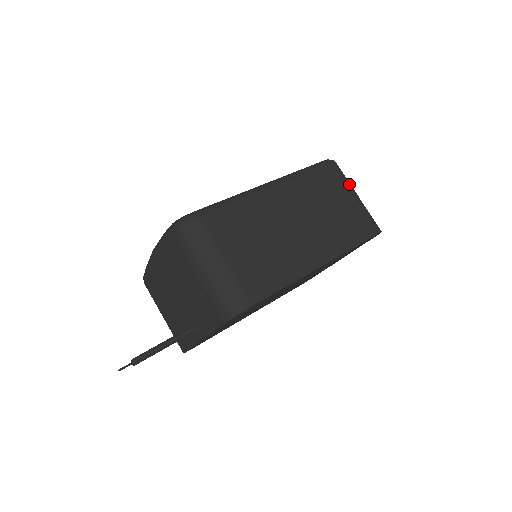
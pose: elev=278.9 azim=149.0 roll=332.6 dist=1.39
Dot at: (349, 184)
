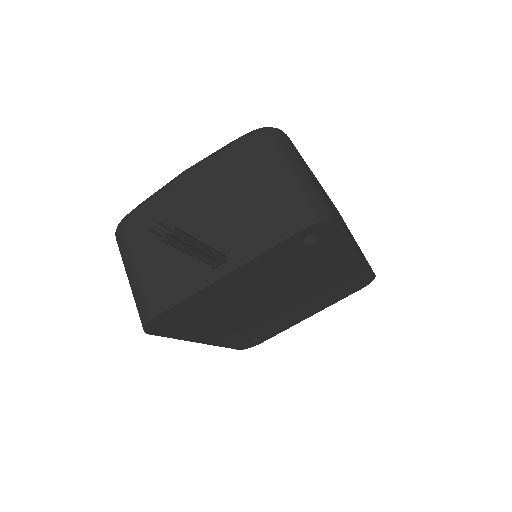
Dot at: occluded
